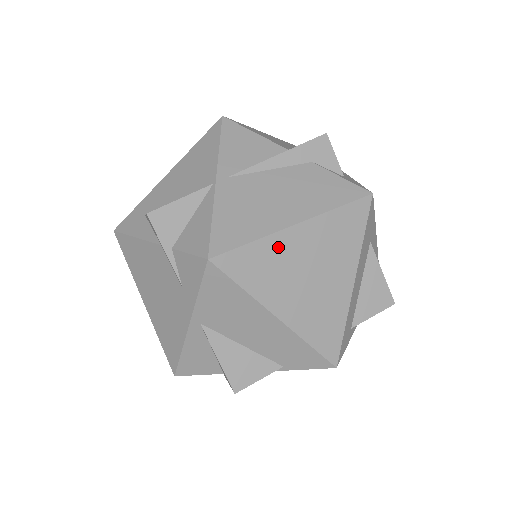
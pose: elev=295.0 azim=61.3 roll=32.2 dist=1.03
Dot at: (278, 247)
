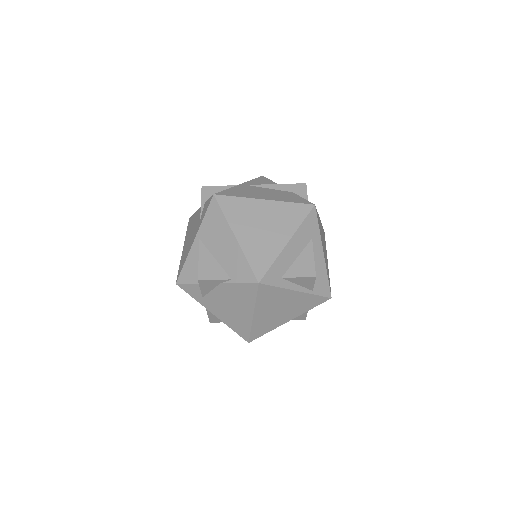
Dot at: (251, 205)
